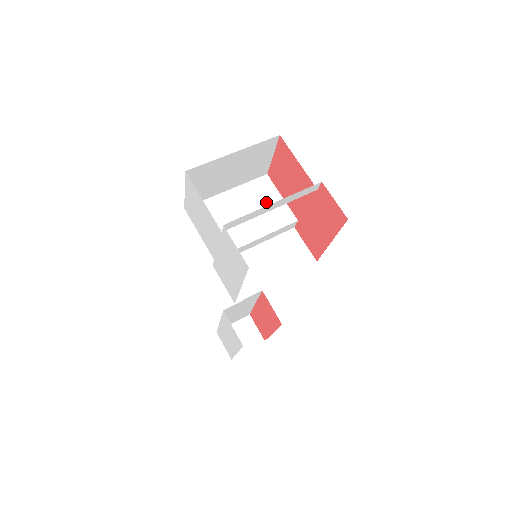
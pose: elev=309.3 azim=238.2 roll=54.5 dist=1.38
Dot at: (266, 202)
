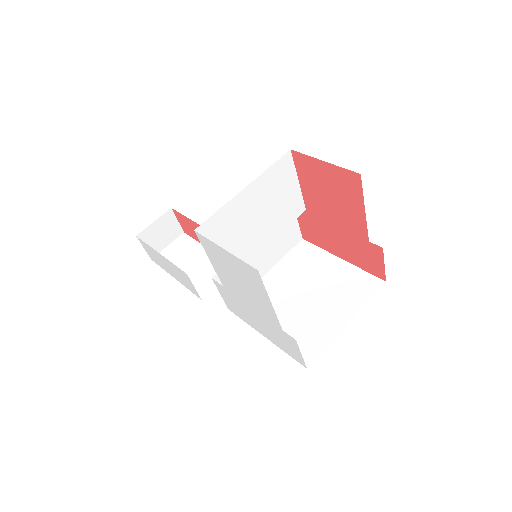
Dot at: (282, 194)
